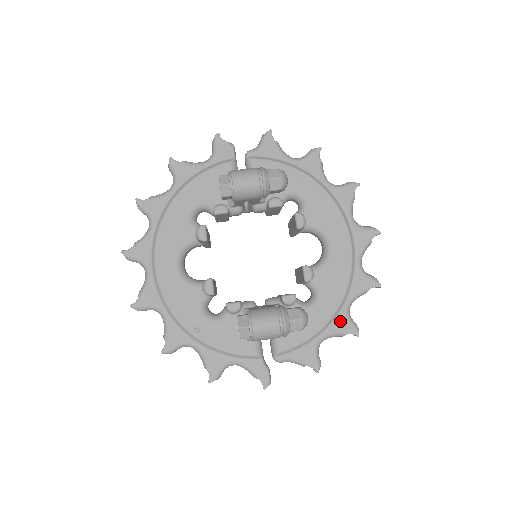
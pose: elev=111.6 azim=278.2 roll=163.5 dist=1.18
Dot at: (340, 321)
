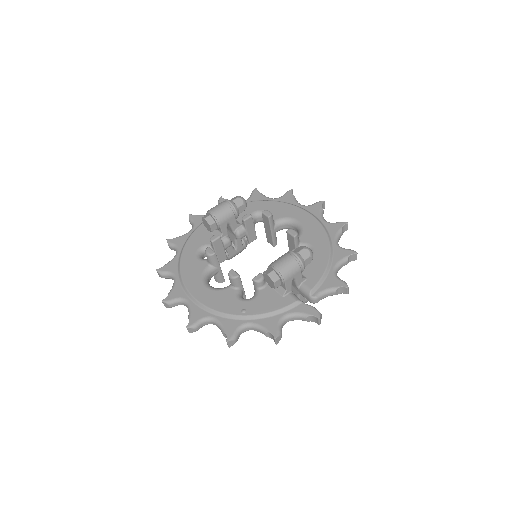
Dot at: (338, 253)
